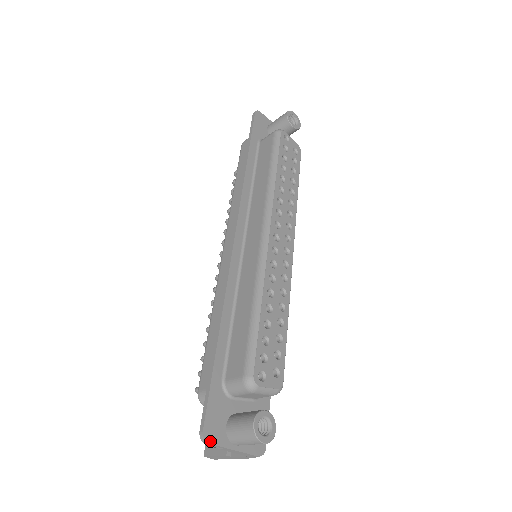
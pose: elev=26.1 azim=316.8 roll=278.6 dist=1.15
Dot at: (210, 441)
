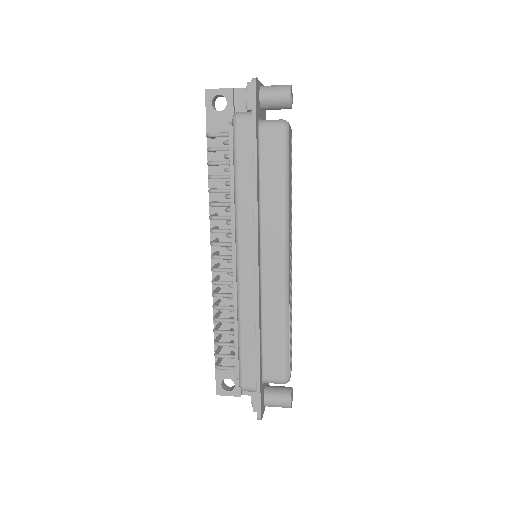
Dot at: occluded
